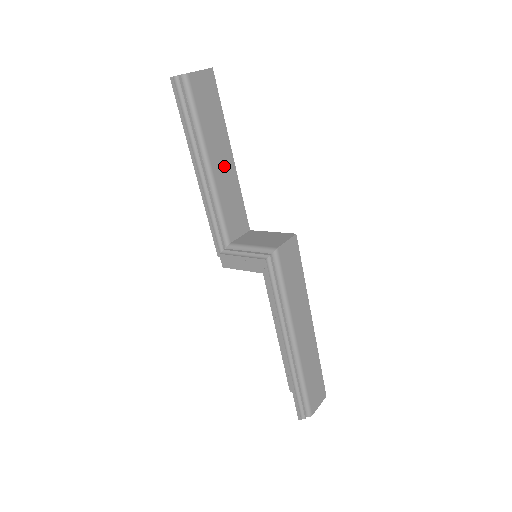
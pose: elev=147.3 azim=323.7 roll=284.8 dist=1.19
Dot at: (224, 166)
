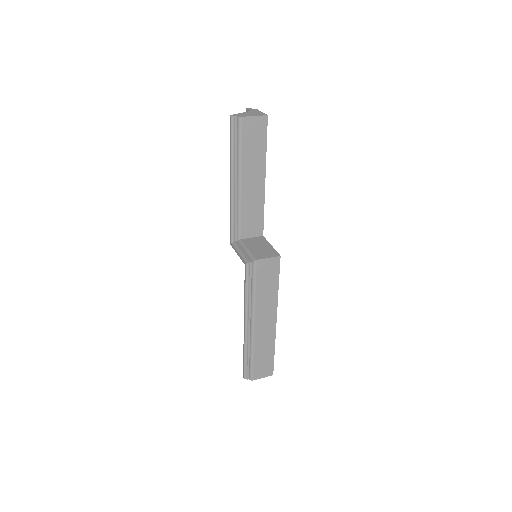
Dot at: (254, 186)
